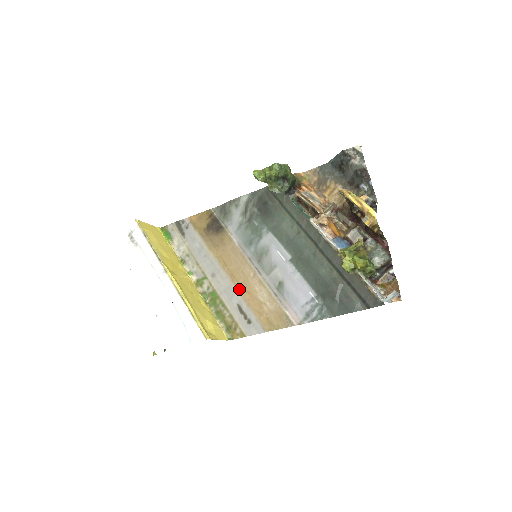
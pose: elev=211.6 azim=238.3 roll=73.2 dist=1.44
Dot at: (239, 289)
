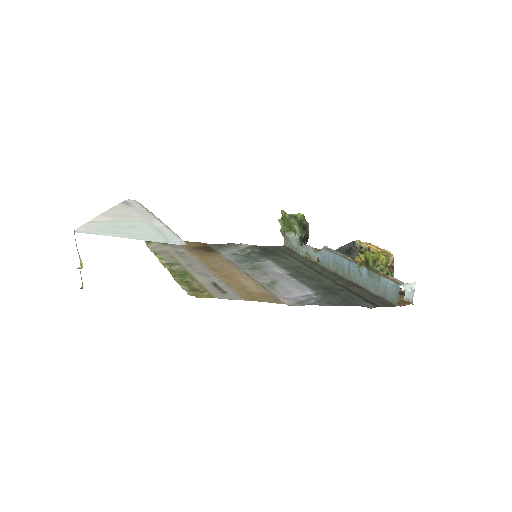
Dot at: (219, 276)
